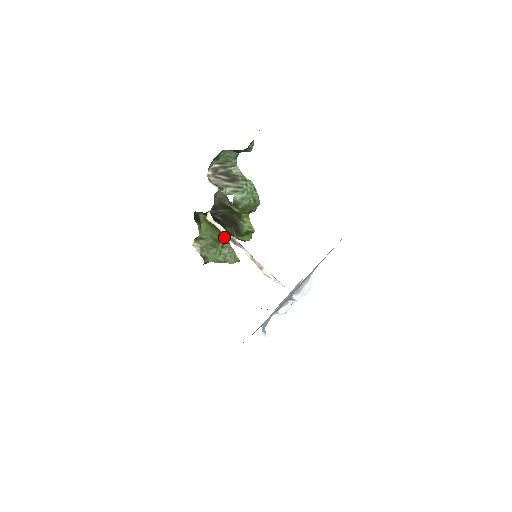
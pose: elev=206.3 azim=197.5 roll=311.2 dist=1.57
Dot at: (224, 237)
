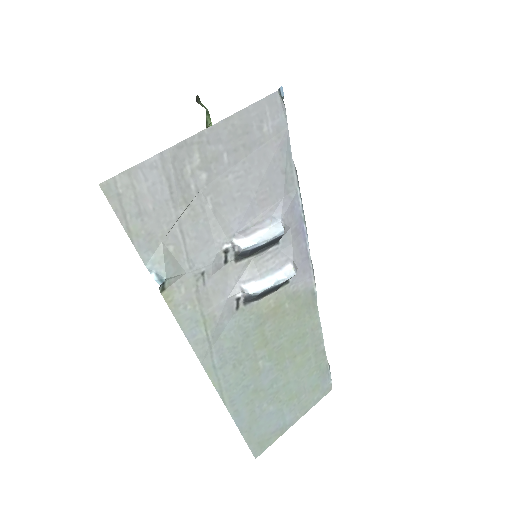
Dot at: occluded
